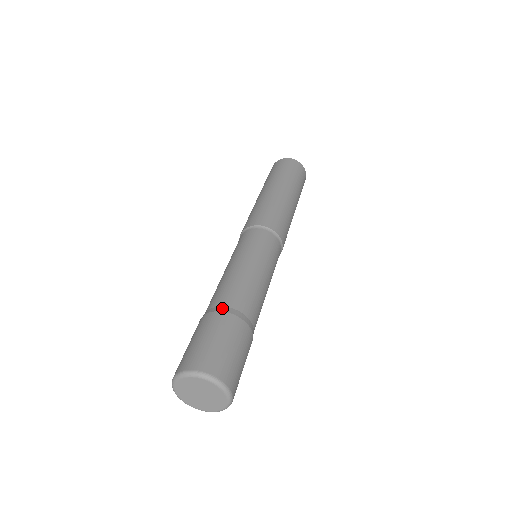
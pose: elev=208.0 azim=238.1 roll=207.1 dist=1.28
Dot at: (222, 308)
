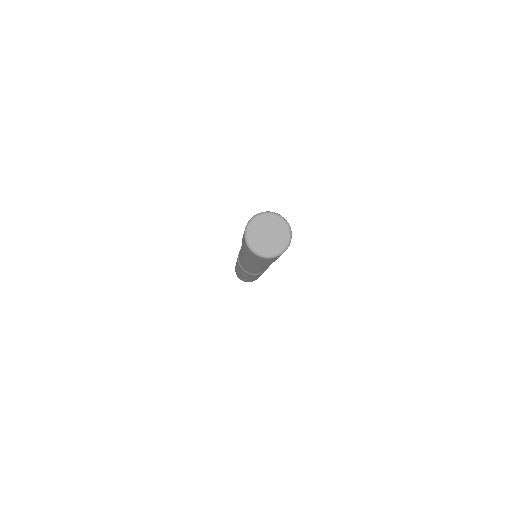
Dot at: occluded
